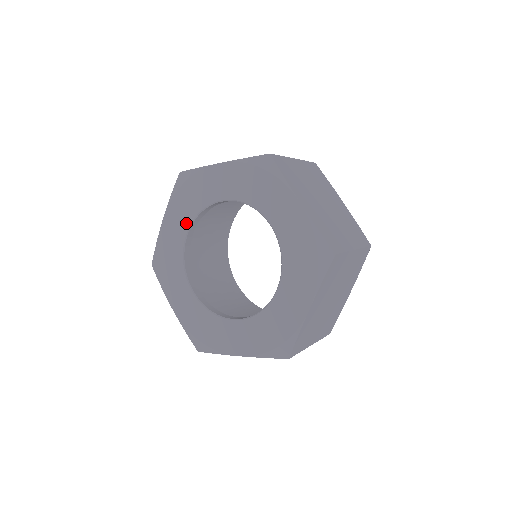
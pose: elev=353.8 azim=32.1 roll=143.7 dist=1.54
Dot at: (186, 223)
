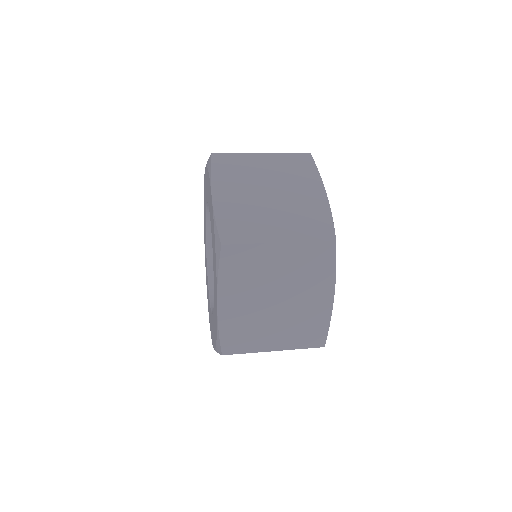
Dot at: occluded
